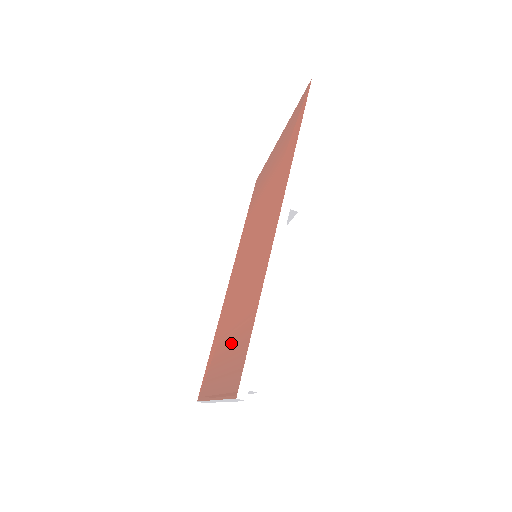
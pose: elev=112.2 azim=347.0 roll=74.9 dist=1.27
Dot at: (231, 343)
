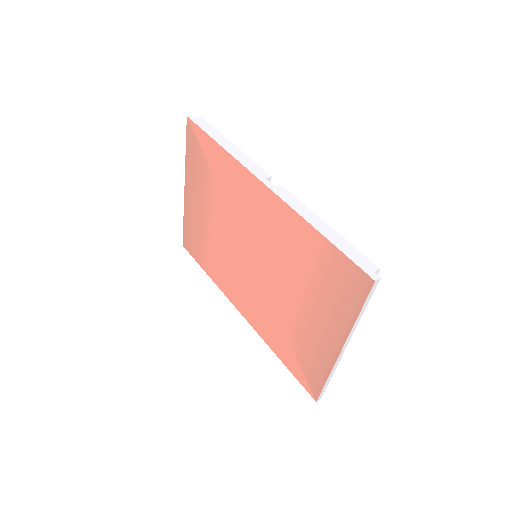
Dot at: (313, 300)
